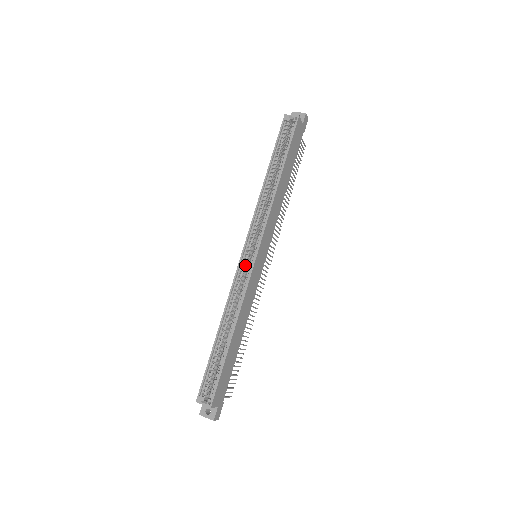
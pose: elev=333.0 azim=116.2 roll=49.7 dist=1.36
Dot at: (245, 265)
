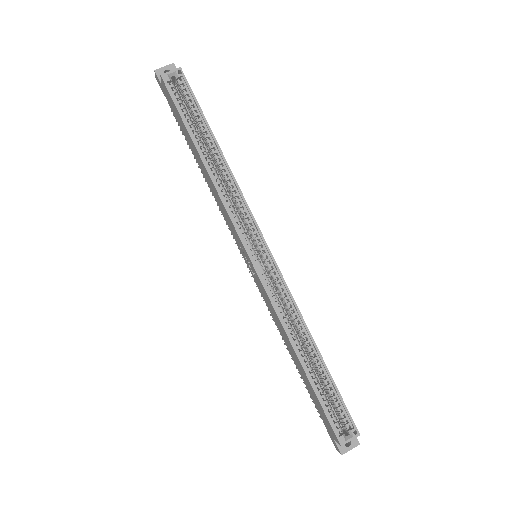
Dot at: (264, 272)
